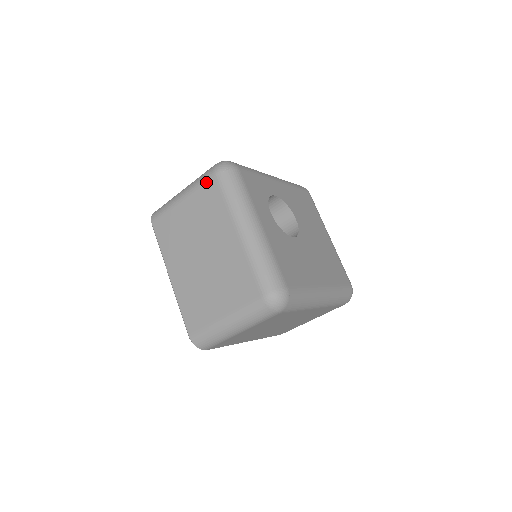
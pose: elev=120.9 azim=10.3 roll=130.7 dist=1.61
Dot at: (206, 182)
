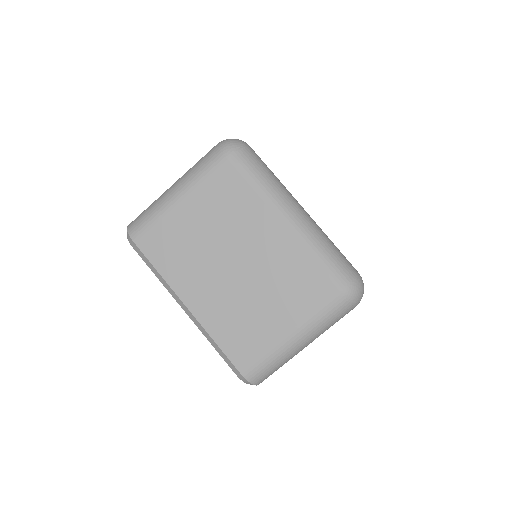
Dot at: (216, 168)
